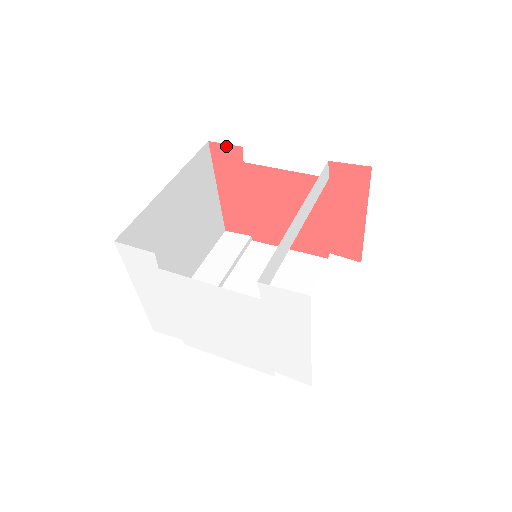
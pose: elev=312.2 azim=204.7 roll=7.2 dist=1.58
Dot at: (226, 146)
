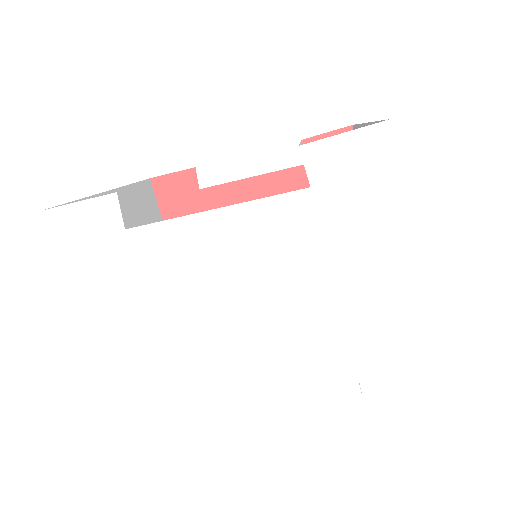
Dot at: (174, 176)
